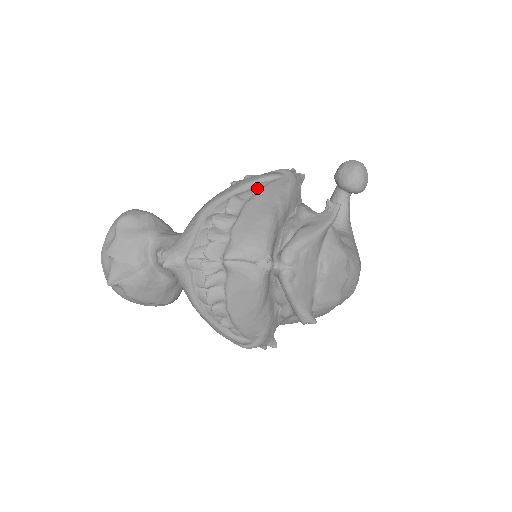
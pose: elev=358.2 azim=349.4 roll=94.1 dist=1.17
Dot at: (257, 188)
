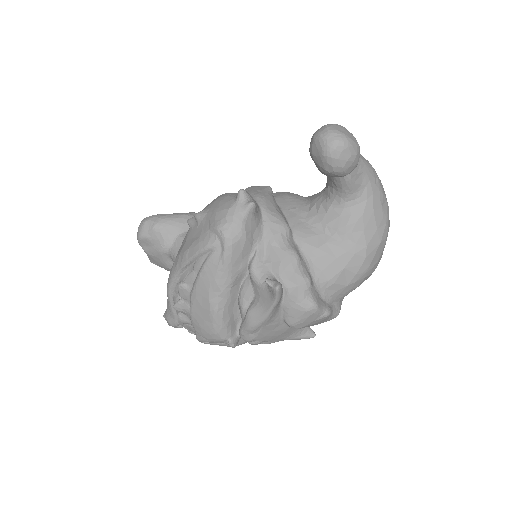
Dot at: (196, 269)
